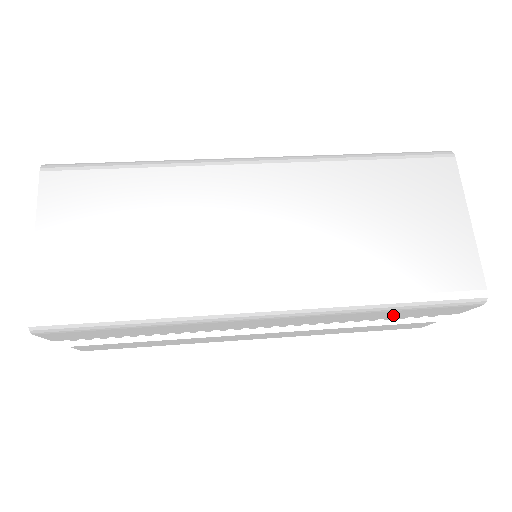
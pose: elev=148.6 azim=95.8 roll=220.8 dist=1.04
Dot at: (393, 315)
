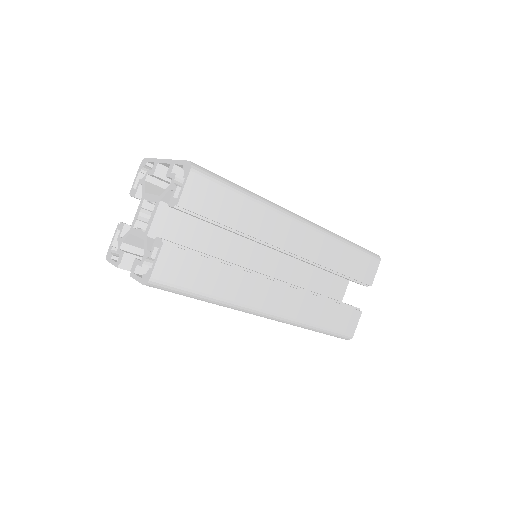
Dot at: (348, 264)
